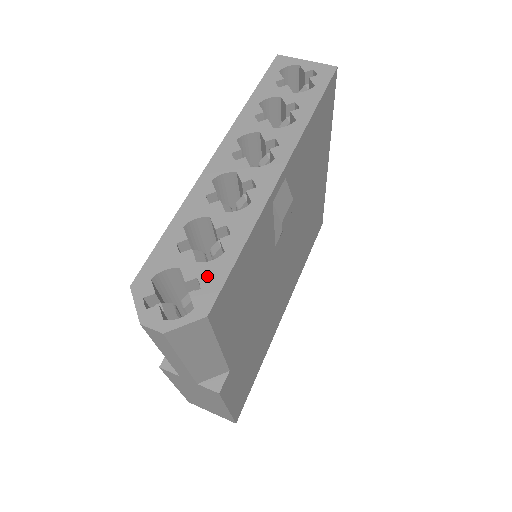
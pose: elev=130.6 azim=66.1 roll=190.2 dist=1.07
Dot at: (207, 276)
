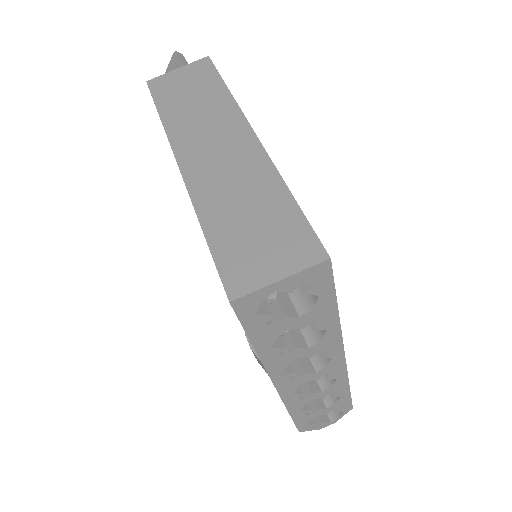
Dot at: (339, 406)
